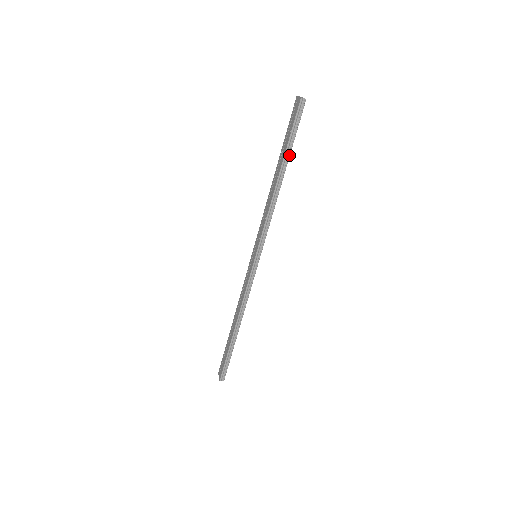
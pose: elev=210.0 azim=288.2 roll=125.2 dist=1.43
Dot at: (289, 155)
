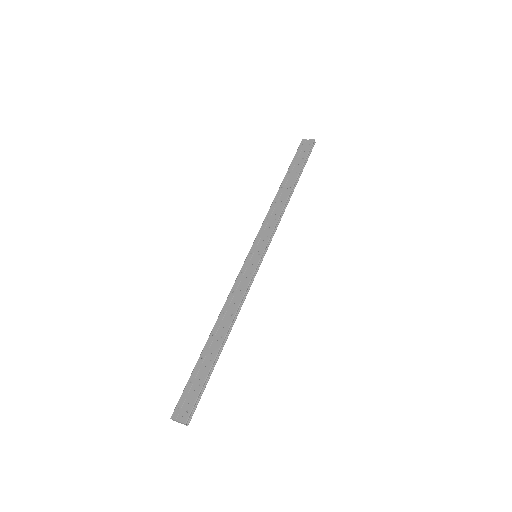
Dot at: (300, 175)
